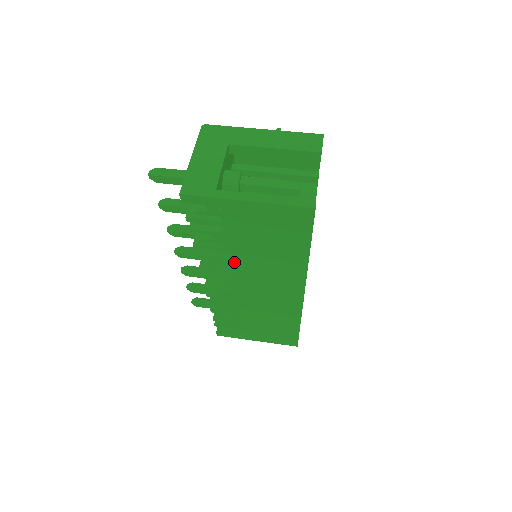
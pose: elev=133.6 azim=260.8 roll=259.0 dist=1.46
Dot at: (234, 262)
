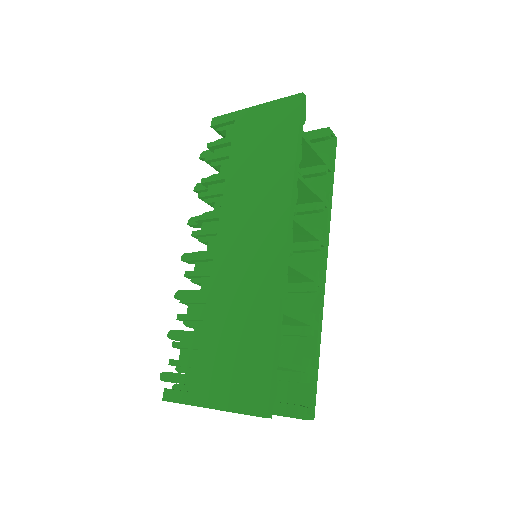
Dot at: (228, 194)
